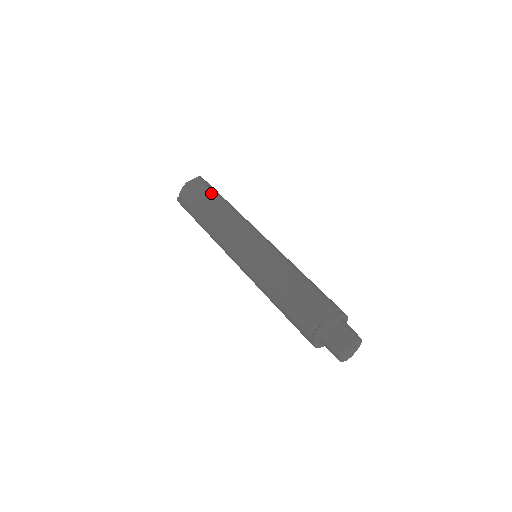
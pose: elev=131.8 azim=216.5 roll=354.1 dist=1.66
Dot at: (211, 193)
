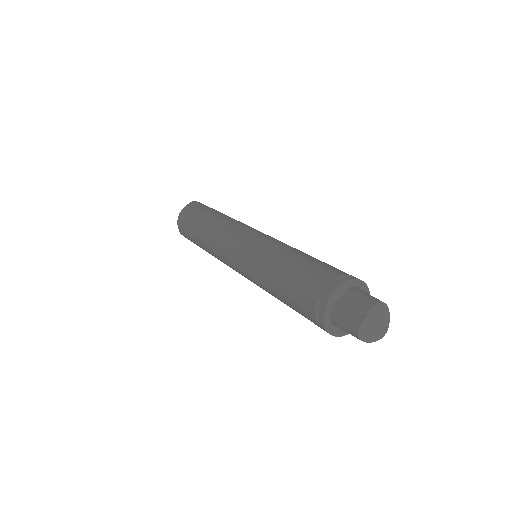
Dot at: (200, 212)
